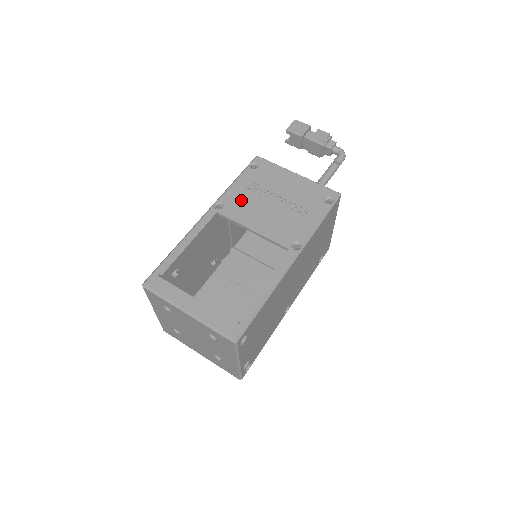
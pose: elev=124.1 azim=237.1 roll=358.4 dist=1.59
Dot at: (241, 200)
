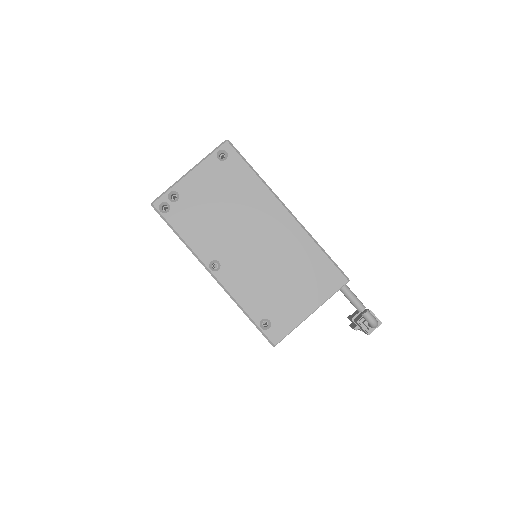
Dot at: occluded
